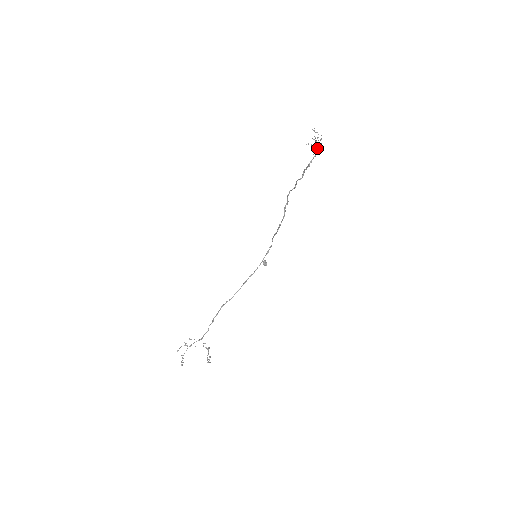
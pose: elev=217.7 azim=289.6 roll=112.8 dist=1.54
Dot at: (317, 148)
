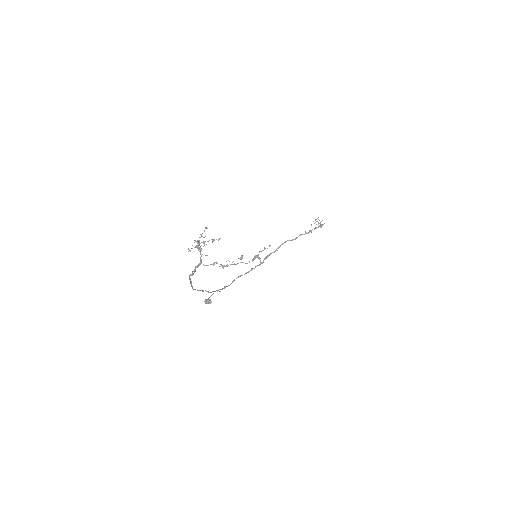
Dot at: occluded
